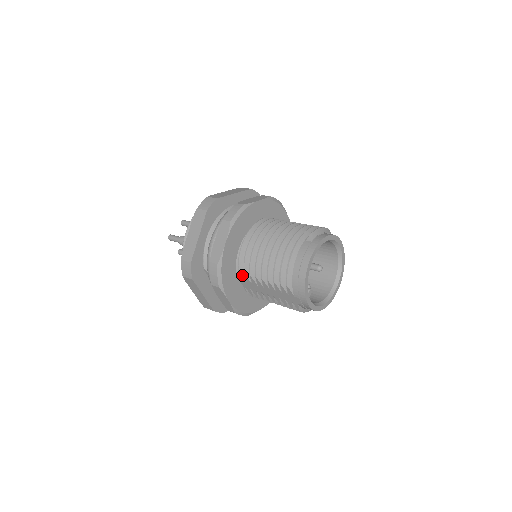
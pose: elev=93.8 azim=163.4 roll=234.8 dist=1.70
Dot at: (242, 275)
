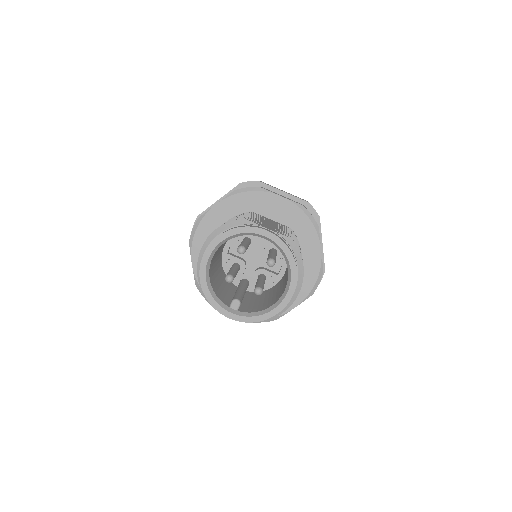
Dot at: occluded
